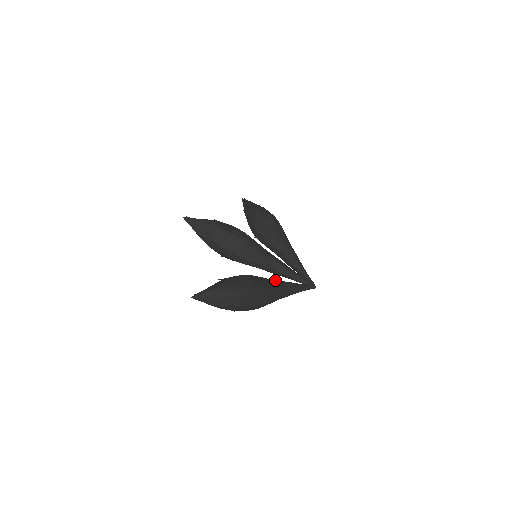
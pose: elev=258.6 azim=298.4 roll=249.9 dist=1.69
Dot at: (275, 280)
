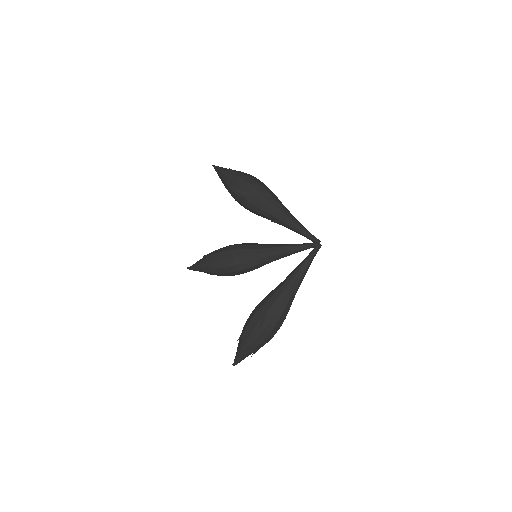
Dot at: (278, 290)
